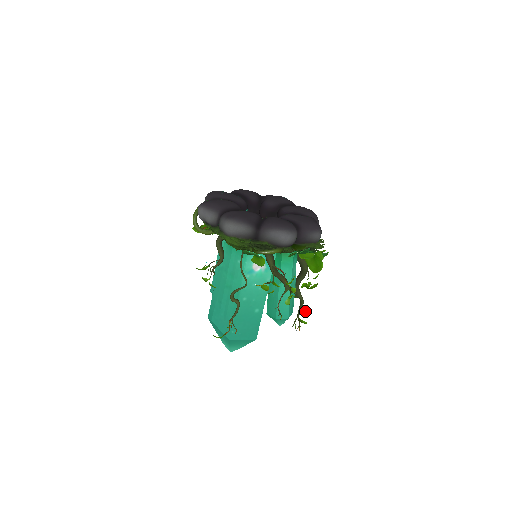
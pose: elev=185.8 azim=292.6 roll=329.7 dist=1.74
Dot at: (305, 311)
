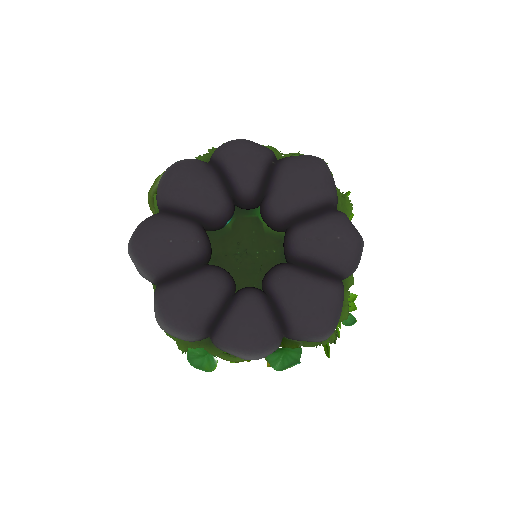
Dot at: occluded
